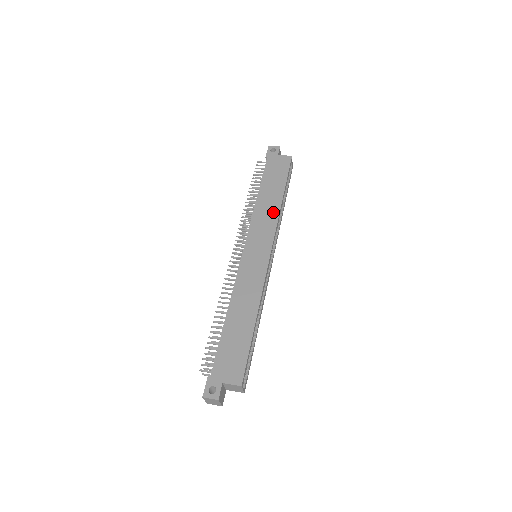
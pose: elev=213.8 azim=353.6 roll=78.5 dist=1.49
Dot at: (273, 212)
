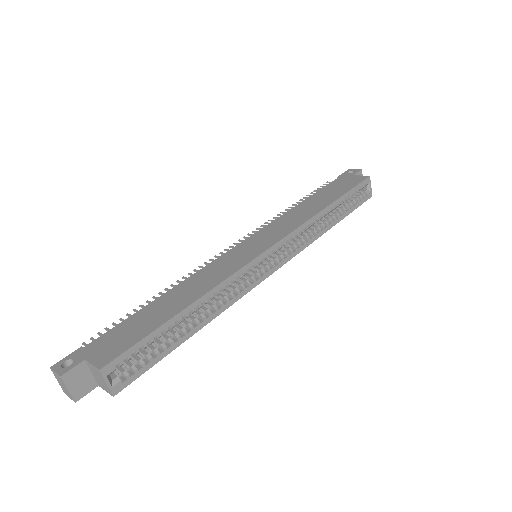
Dot at: (305, 216)
